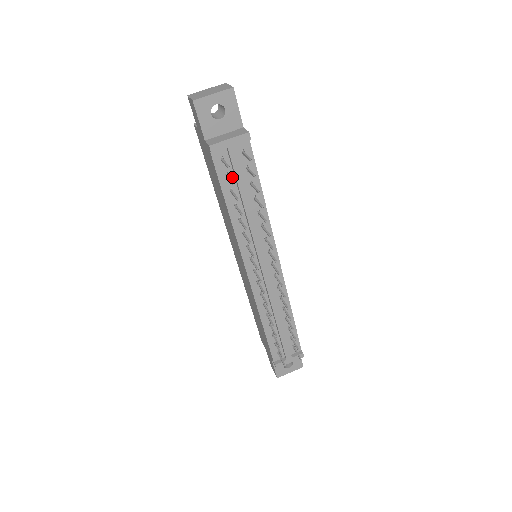
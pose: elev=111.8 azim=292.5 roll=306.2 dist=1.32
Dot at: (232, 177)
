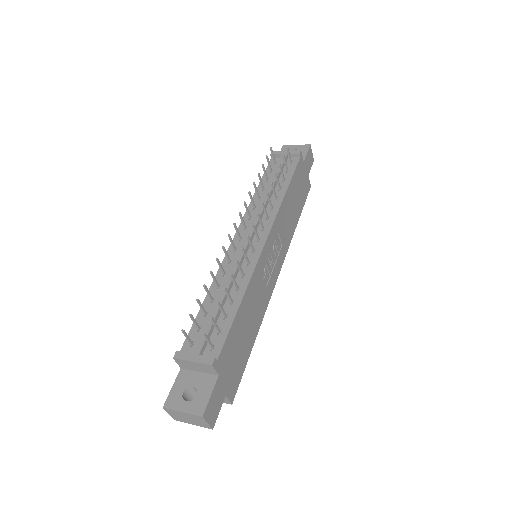
Dot at: occluded
